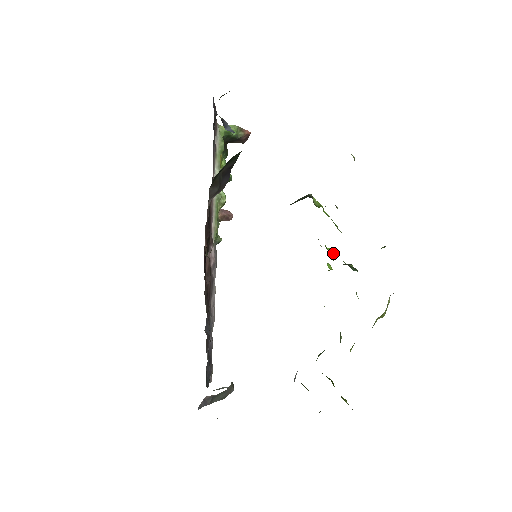
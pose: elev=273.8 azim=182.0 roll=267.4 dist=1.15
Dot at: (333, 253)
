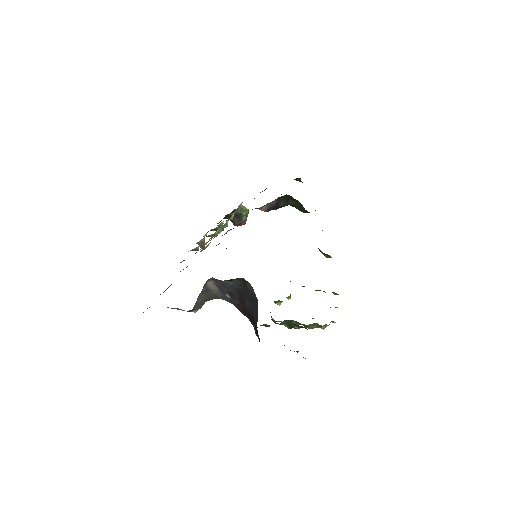
Dot at: (290, 294)
